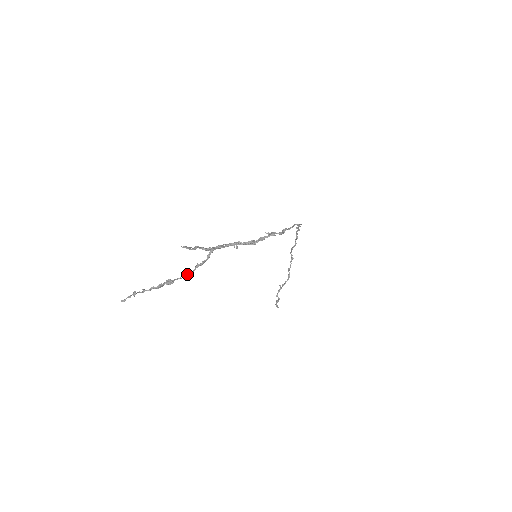
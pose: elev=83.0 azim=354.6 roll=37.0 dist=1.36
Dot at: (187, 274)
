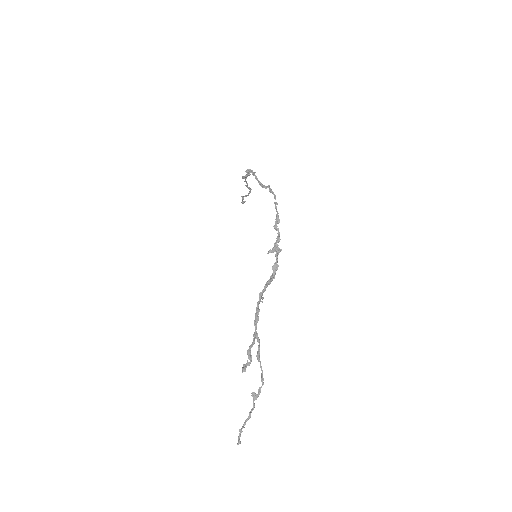
Dot at: (262, 376)
